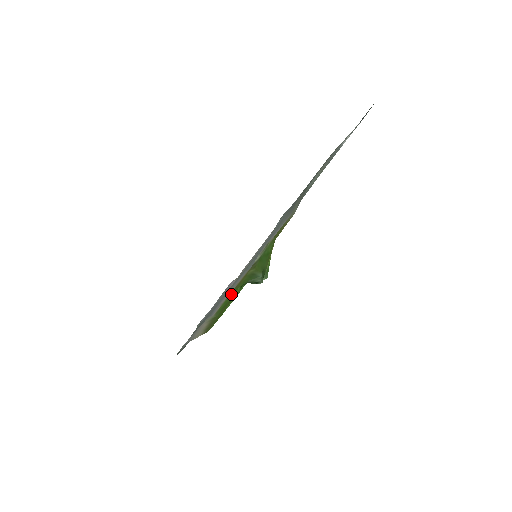
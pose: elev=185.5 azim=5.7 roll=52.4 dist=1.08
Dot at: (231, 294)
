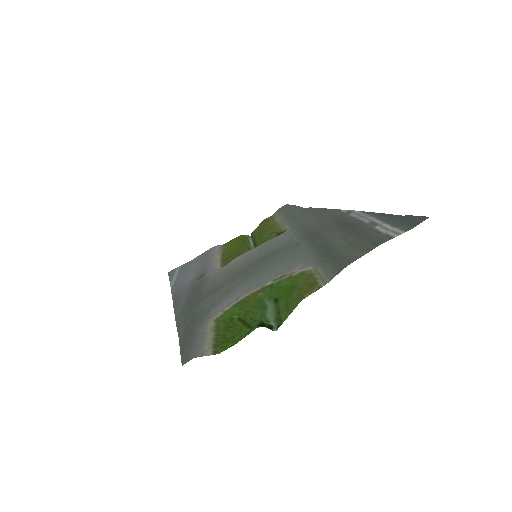
Dot at: (236, 308)
